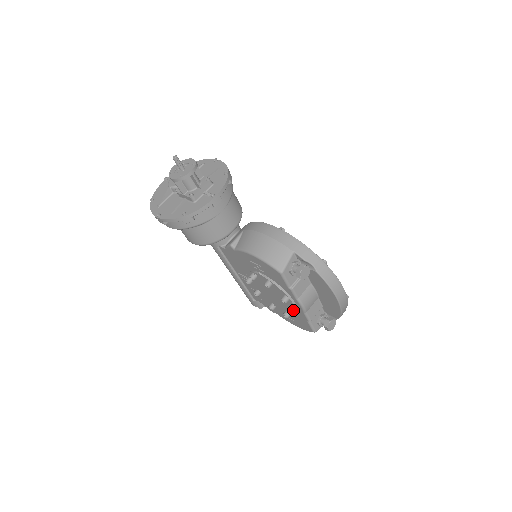
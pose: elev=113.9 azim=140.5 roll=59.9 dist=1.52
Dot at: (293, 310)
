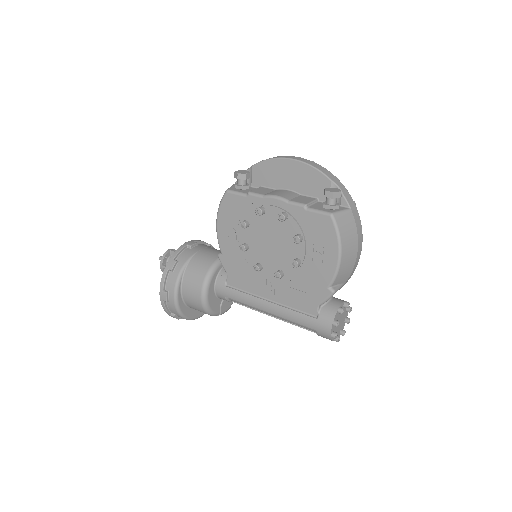
Dot at: (280, 214)
